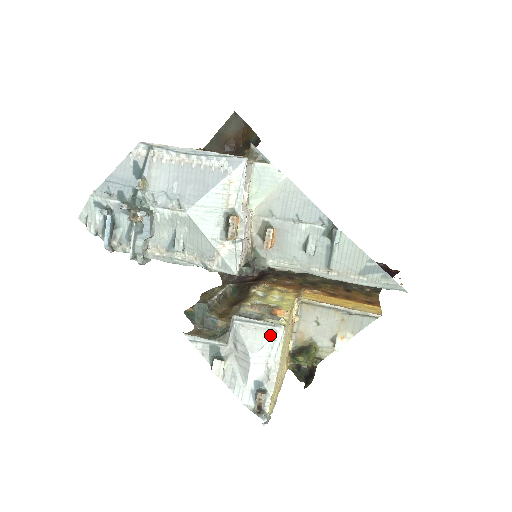
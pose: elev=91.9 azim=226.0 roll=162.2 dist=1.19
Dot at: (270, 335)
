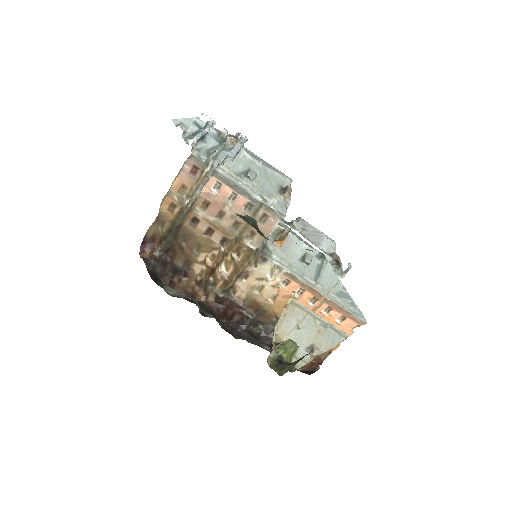
Dot at: (329, 238)
